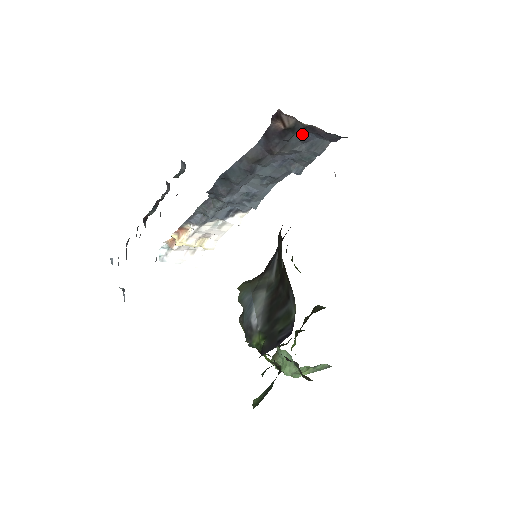
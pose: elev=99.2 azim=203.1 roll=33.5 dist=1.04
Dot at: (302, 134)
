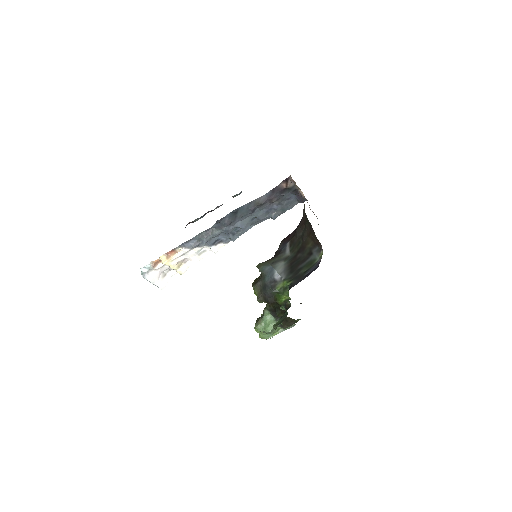
Dot at: (289, 194)
